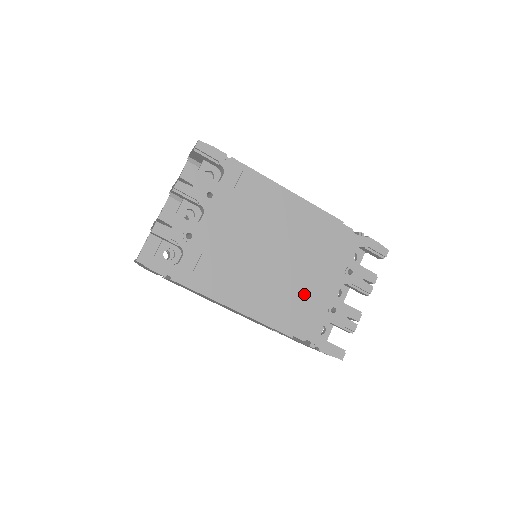
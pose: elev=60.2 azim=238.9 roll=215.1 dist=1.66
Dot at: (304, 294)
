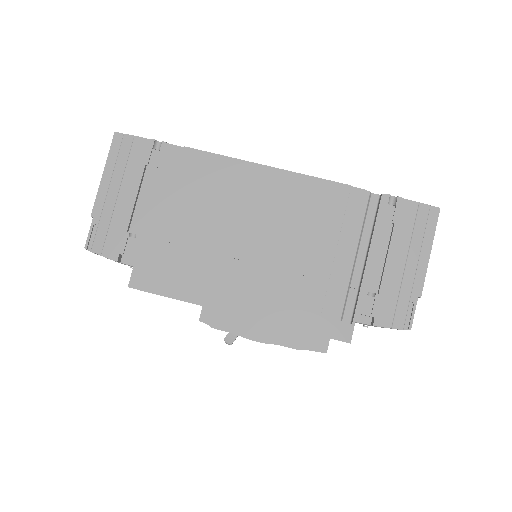
Dot at: occluded
